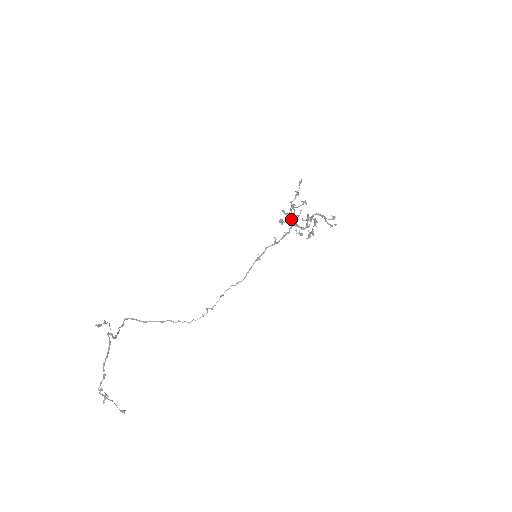
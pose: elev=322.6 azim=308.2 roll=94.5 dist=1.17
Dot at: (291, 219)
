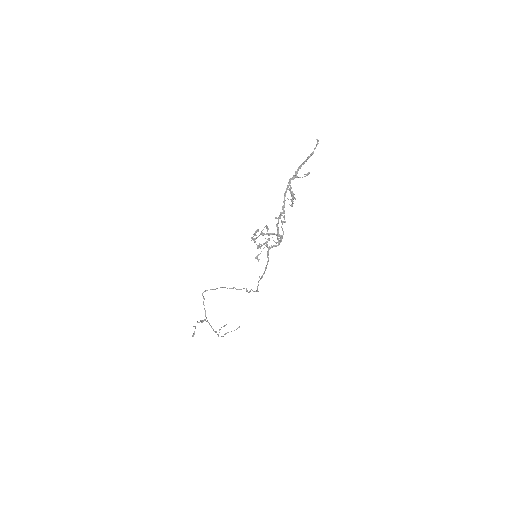
Dot at: (264, 247)
